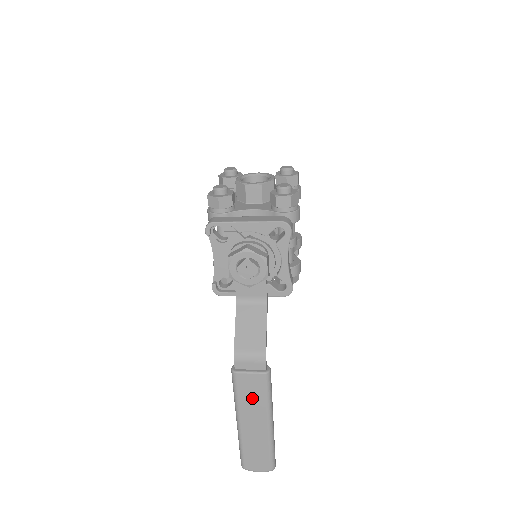
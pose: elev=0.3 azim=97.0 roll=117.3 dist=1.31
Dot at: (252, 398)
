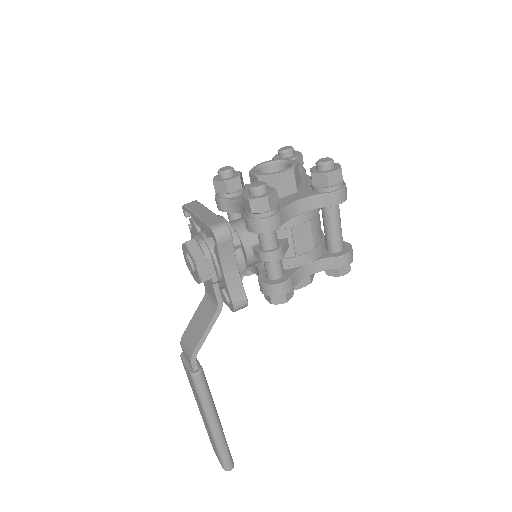
Dot at: occluded
